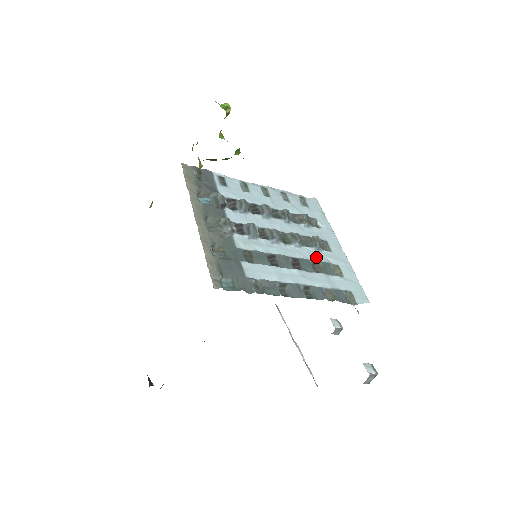
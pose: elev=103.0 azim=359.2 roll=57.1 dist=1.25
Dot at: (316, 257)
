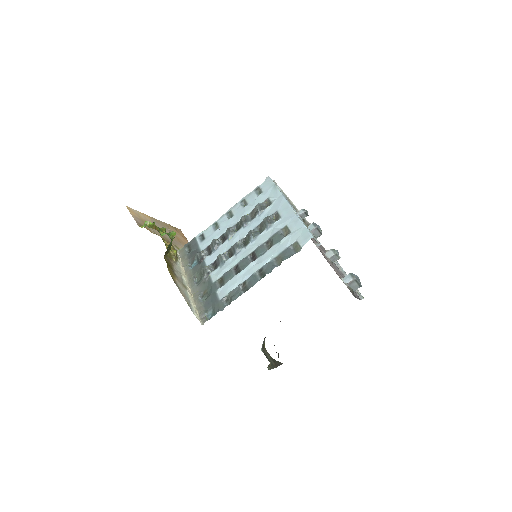
Dot at: (268, 236)
